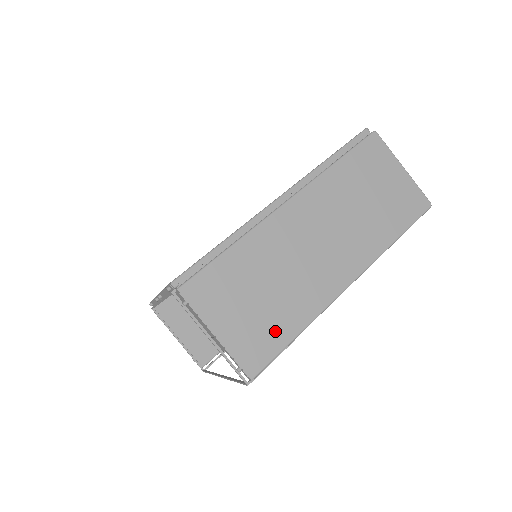
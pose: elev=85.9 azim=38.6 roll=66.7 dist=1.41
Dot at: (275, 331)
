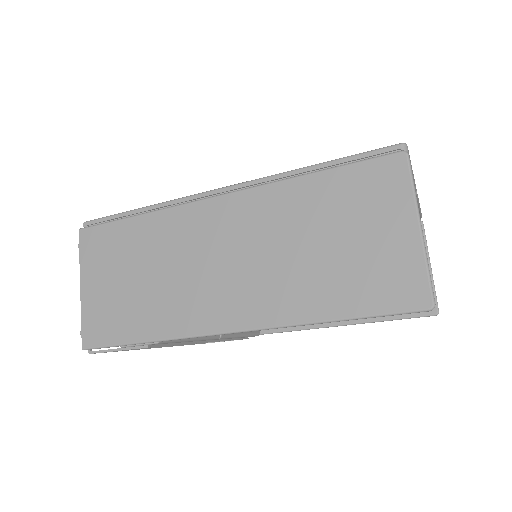
Dot at: (125, 322)
